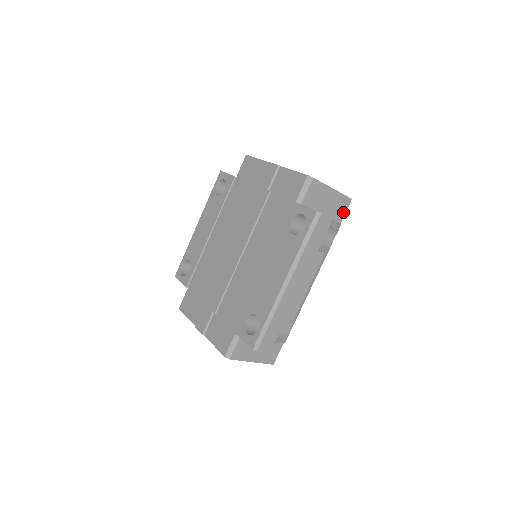
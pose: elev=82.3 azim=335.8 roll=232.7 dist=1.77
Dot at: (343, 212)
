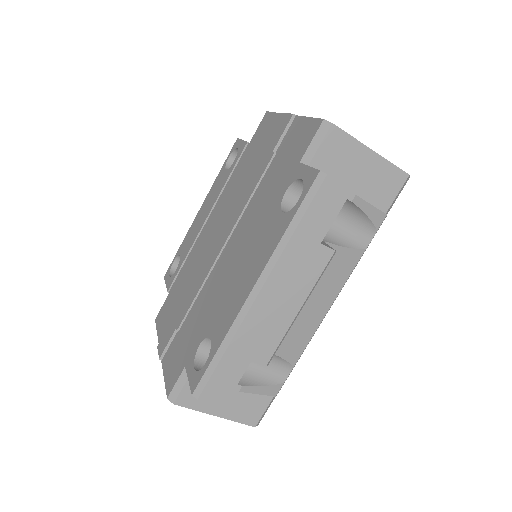
Dot at: (391, 195)
